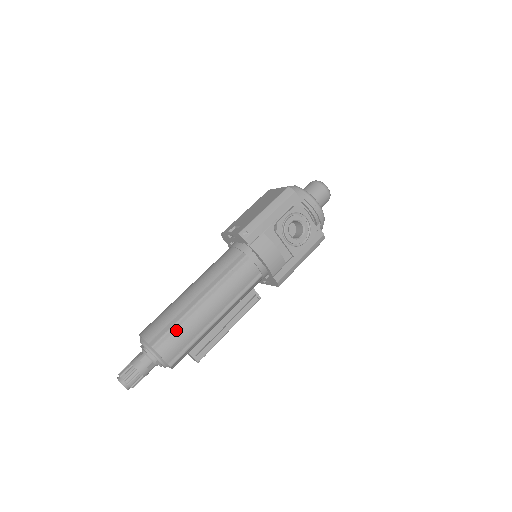
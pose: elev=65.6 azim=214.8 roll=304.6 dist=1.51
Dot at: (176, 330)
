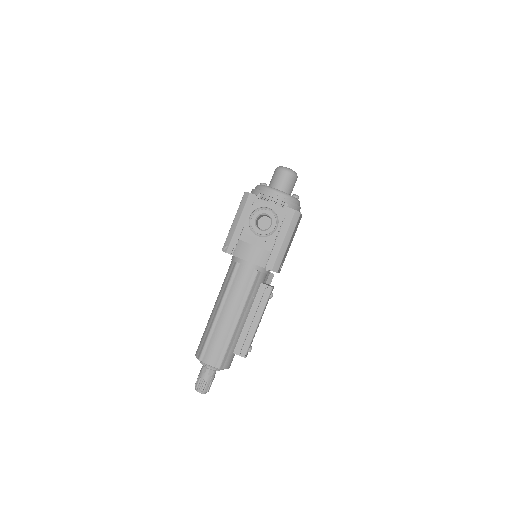
Dot at: (210, 341)
